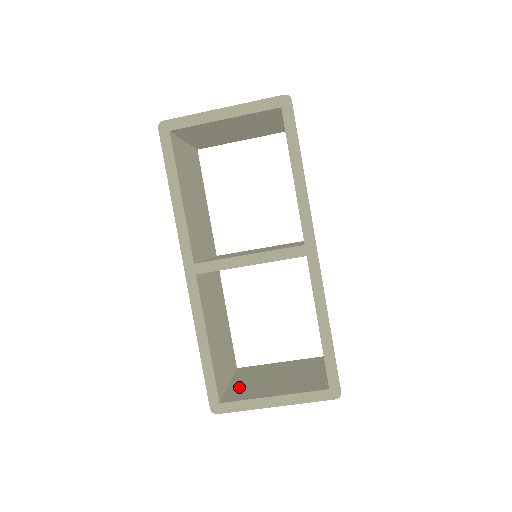
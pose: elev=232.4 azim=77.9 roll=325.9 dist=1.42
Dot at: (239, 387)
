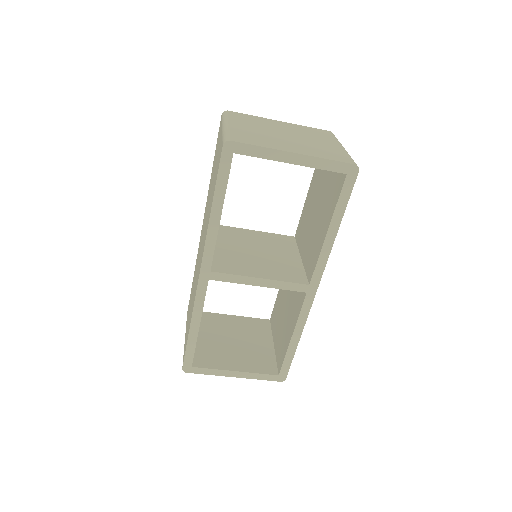
Dot at: (204, 346)
